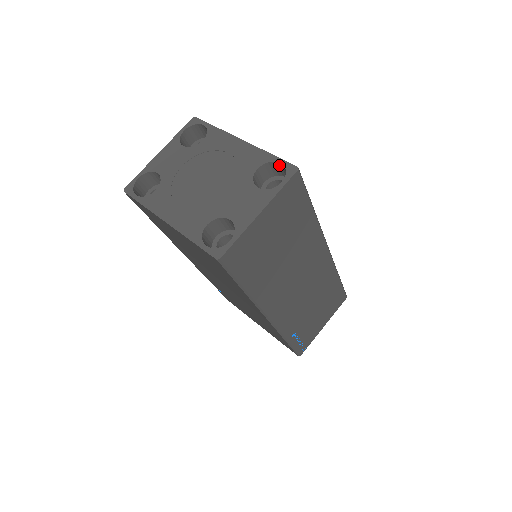
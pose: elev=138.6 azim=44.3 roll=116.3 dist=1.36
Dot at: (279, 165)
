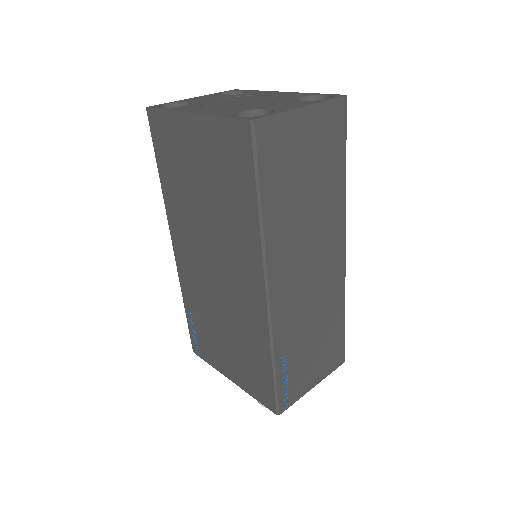
Dot at: occluded
